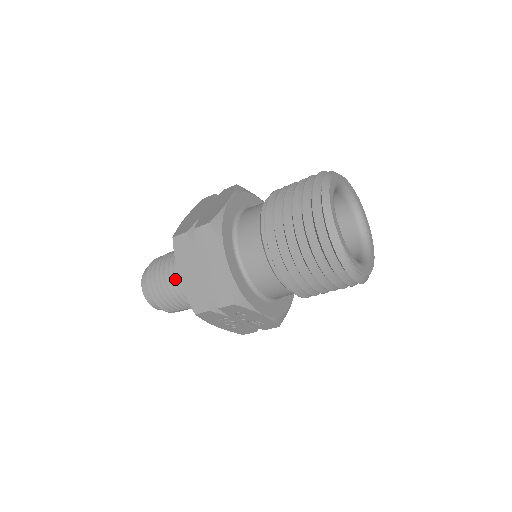
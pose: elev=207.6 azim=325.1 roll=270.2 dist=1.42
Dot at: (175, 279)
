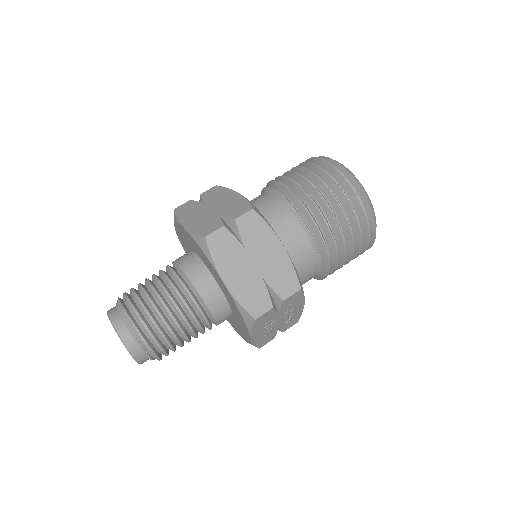
Dot at: (184, 302)
